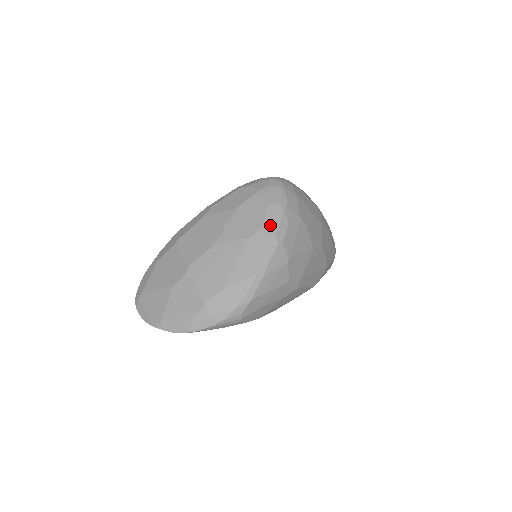
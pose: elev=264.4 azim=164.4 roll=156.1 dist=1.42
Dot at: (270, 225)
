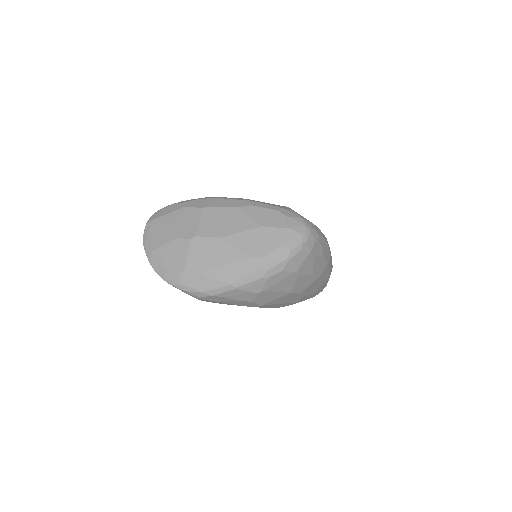
Dot at: (269, 261)
